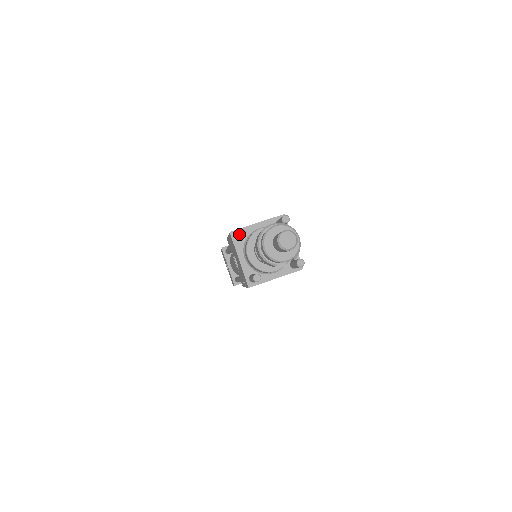
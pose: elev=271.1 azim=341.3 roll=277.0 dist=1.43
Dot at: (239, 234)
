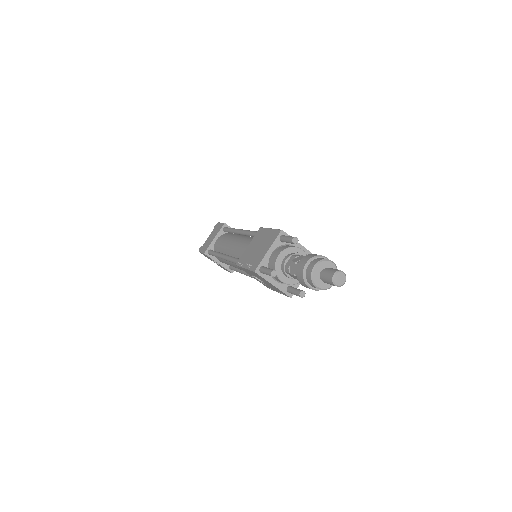
Dot at: (273, 276)
